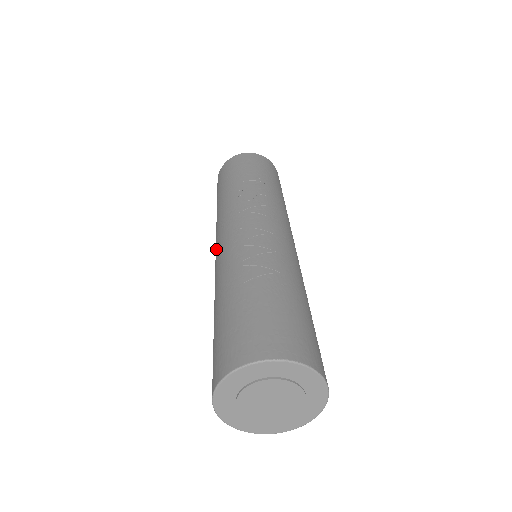
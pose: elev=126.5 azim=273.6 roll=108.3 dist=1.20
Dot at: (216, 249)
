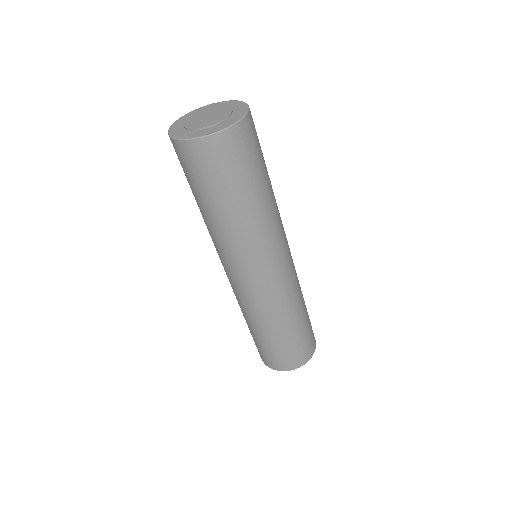
Dot at: occluded
